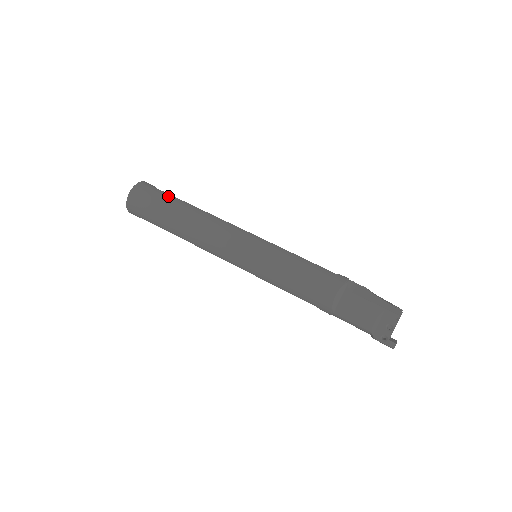
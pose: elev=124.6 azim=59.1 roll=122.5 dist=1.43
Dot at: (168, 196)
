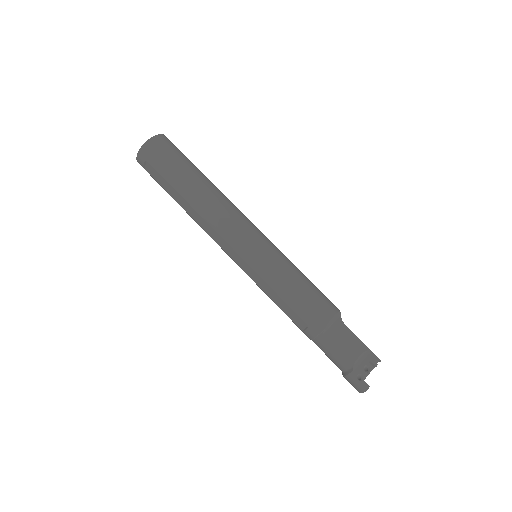
Dot at: occluded
